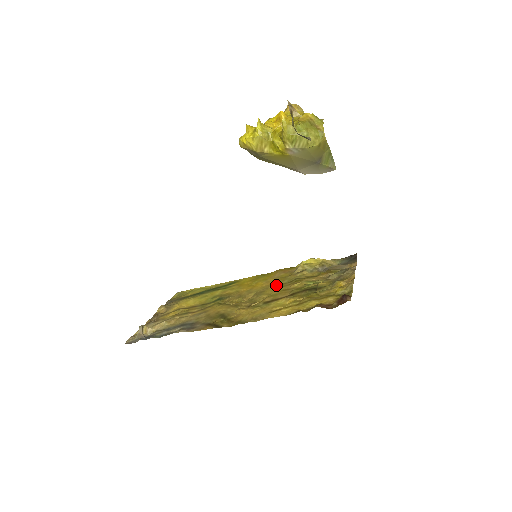
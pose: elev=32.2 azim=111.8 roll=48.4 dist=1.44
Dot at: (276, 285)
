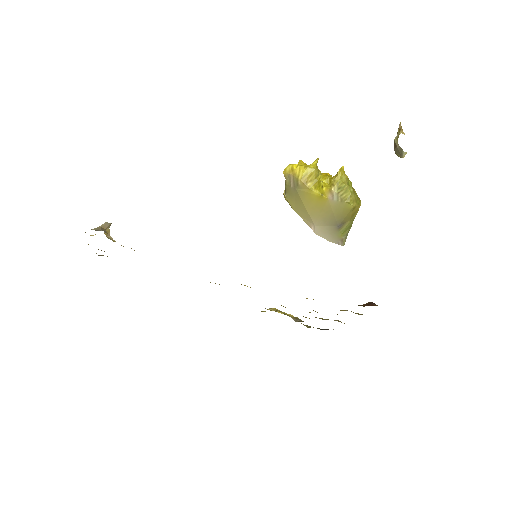
Dot at: occluded
